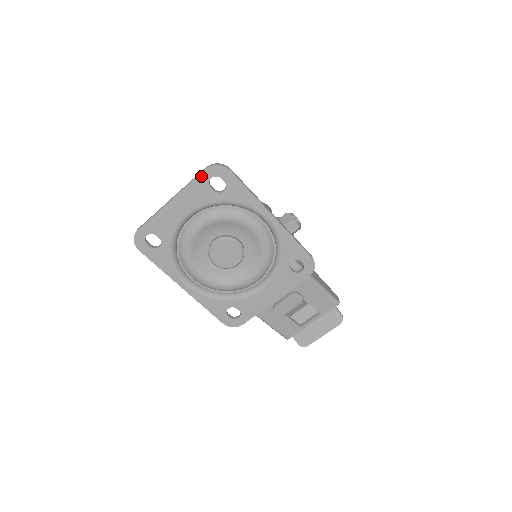
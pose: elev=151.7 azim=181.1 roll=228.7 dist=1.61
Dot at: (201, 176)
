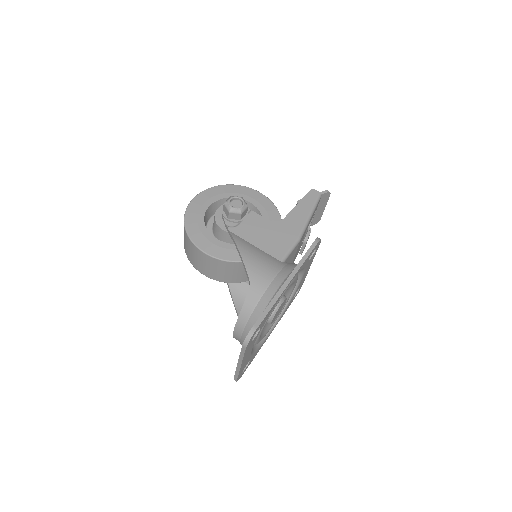
Dot at: (246, 350)
